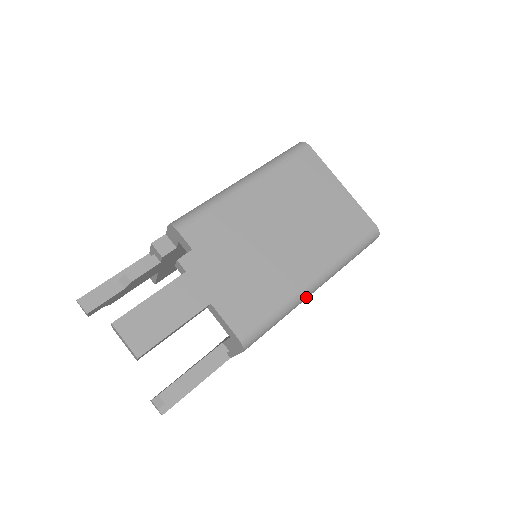
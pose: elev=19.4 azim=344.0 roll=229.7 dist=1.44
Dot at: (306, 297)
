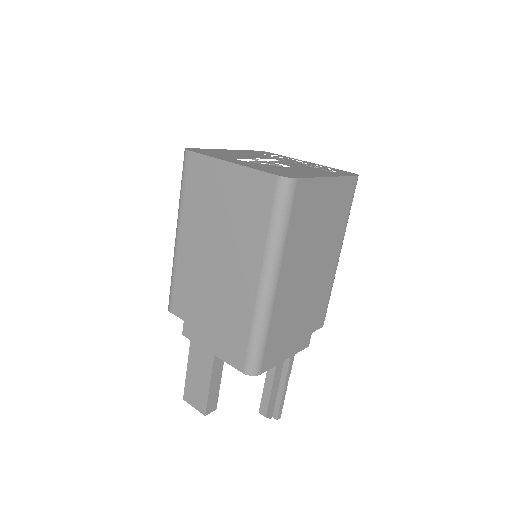
Dot at: (270, 301)
